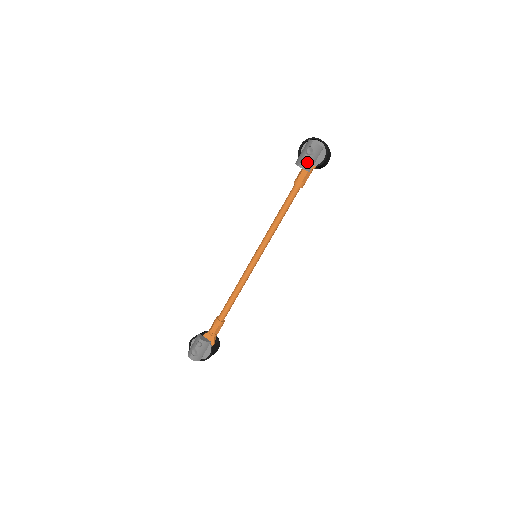
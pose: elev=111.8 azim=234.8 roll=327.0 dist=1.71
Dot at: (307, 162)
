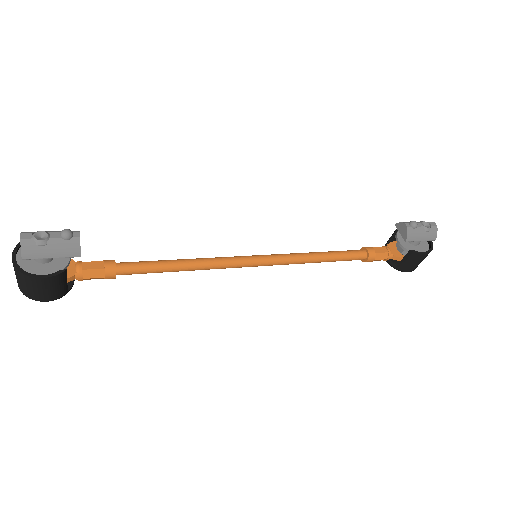
Dot at: (416, 229)
